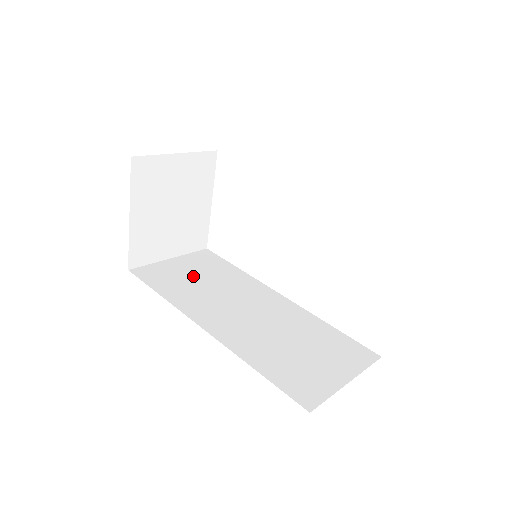
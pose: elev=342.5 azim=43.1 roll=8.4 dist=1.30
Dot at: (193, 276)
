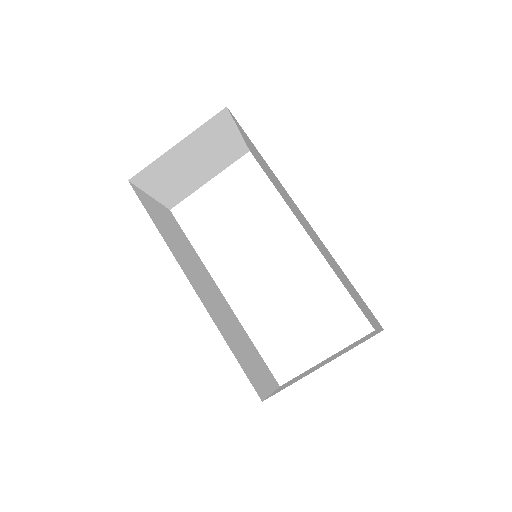
Dot at: (170, 228)
